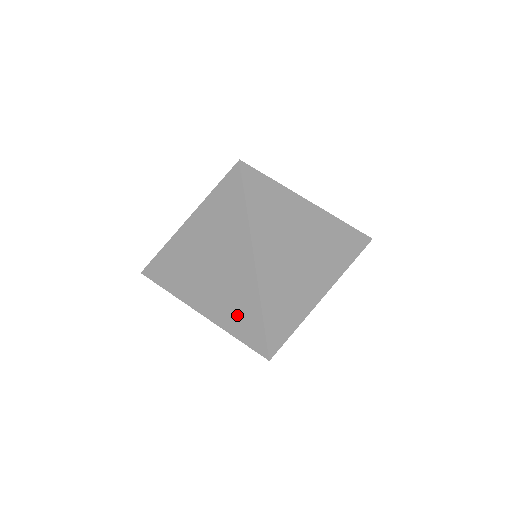
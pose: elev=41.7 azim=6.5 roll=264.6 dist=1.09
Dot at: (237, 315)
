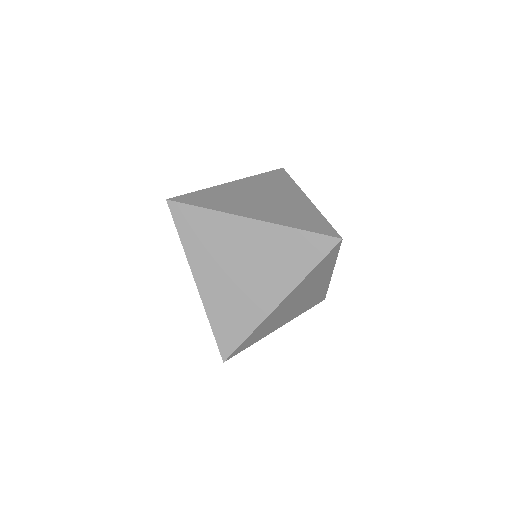
Dot at: occluded
